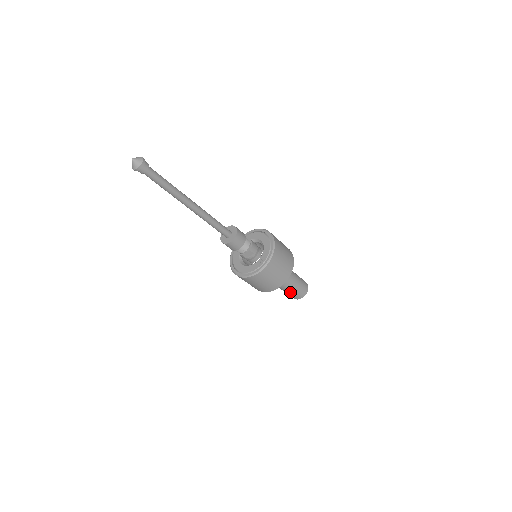
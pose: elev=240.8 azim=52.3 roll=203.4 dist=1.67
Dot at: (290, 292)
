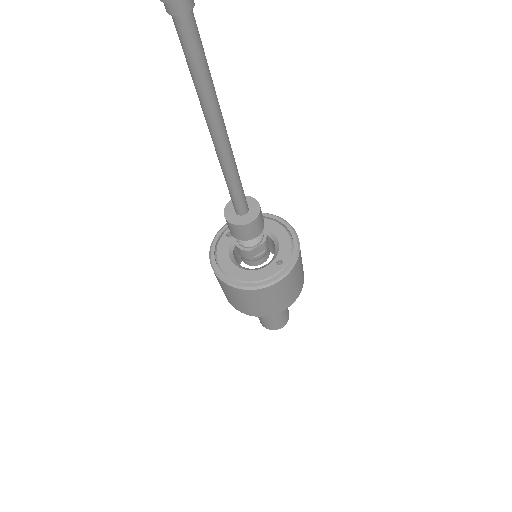
Dot at: (274, 318)
